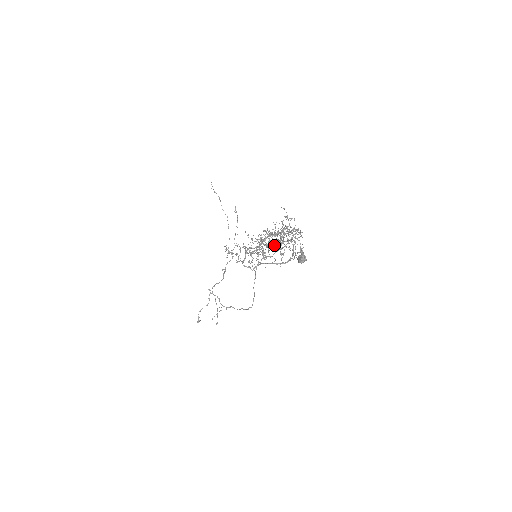
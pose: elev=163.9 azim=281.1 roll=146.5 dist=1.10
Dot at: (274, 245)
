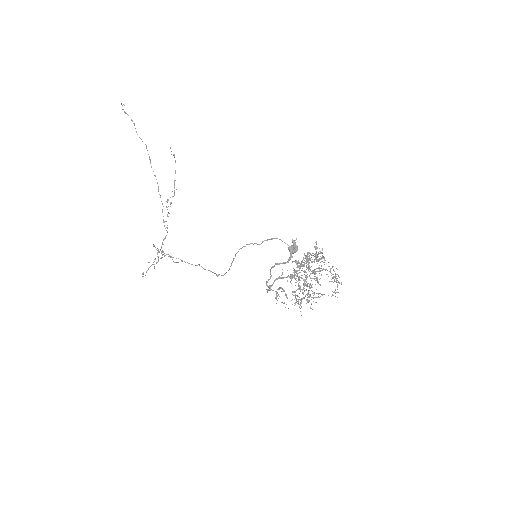
Dot at: (297, 267)
